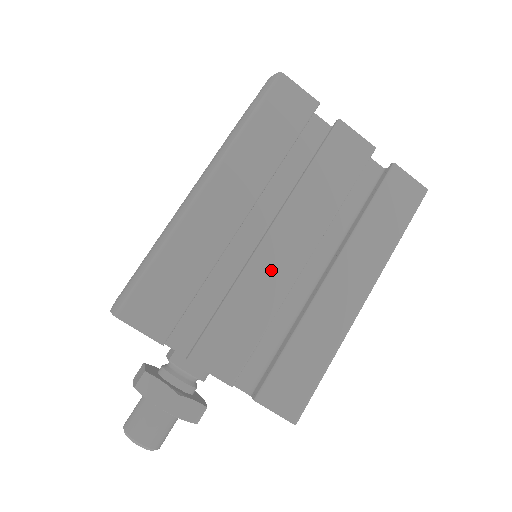
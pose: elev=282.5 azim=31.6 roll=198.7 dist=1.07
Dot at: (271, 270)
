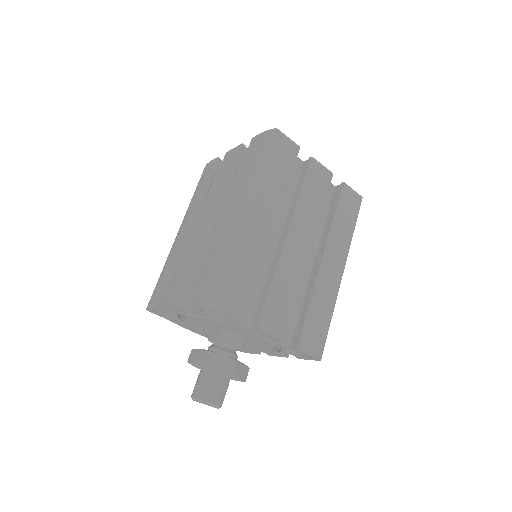
Dot at: (293, 261)
